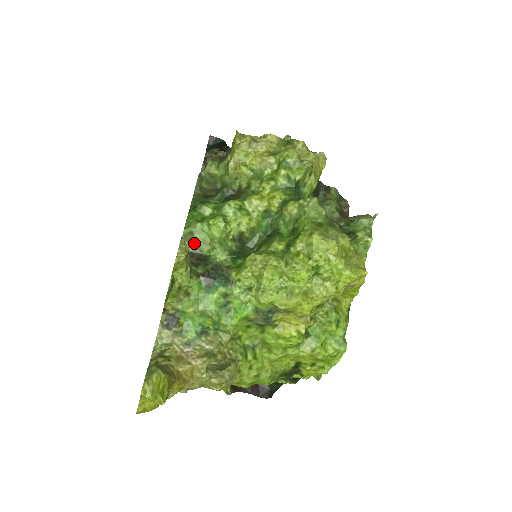
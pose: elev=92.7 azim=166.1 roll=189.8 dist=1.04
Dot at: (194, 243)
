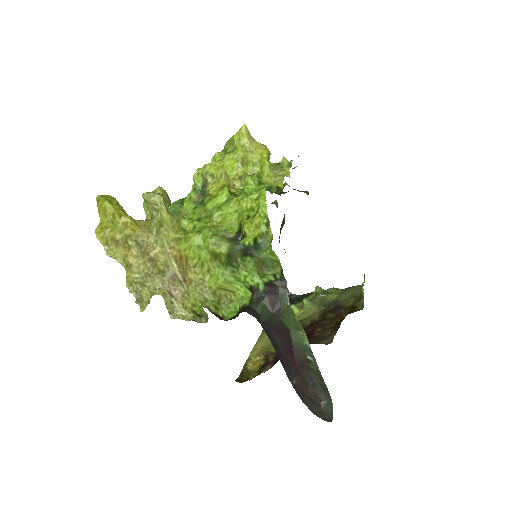
Dot at: occluded
